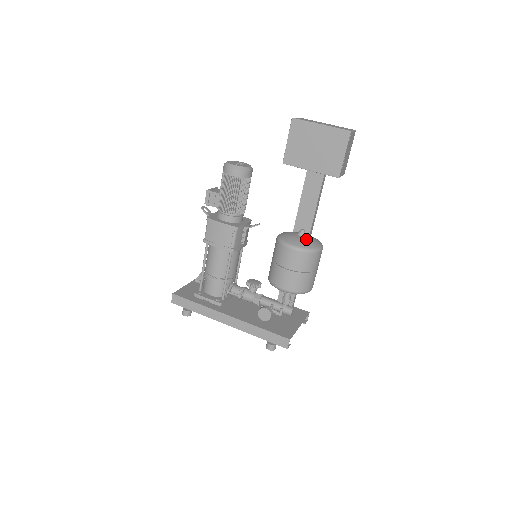
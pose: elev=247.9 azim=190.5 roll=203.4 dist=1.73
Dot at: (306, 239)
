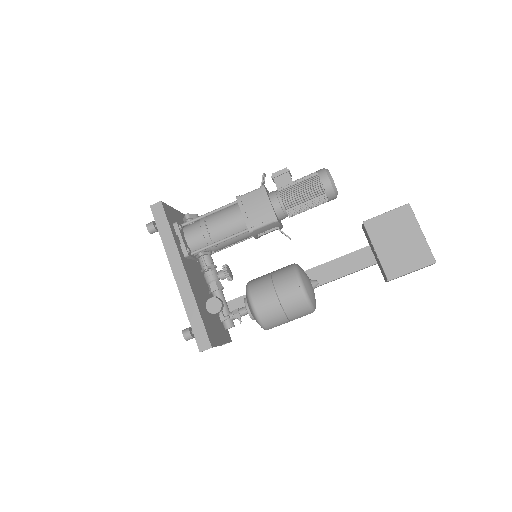
Dot at: occluded
